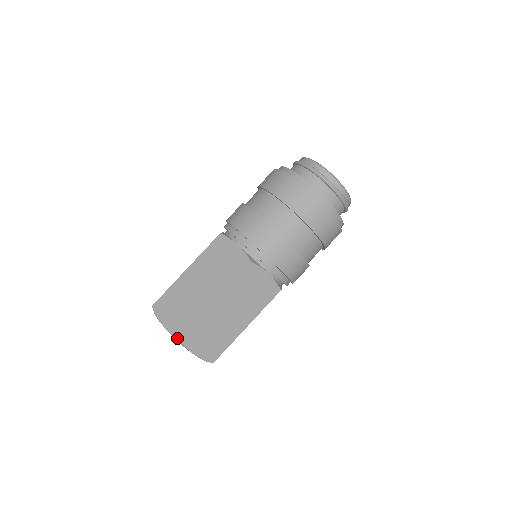
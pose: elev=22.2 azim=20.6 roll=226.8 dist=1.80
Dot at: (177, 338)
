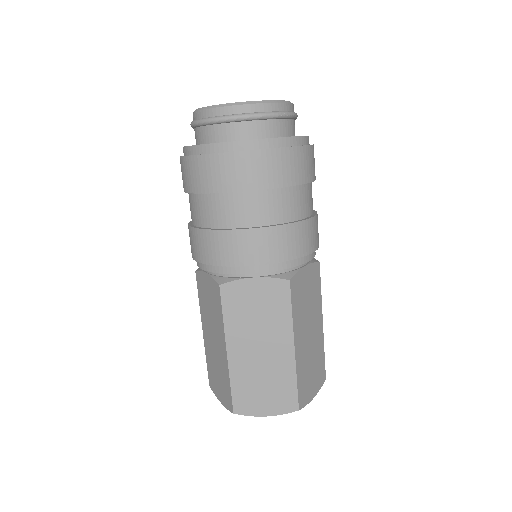
Dot at: occluded
